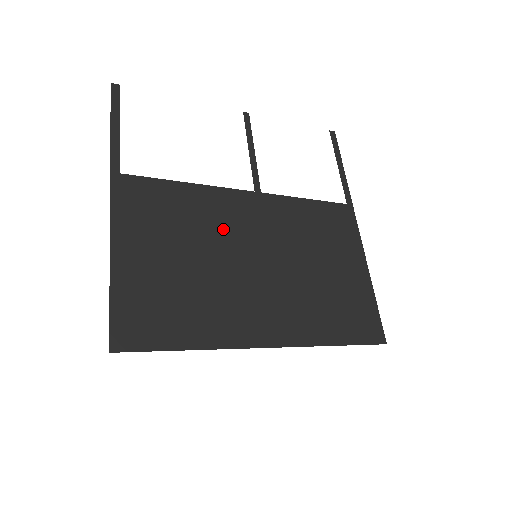
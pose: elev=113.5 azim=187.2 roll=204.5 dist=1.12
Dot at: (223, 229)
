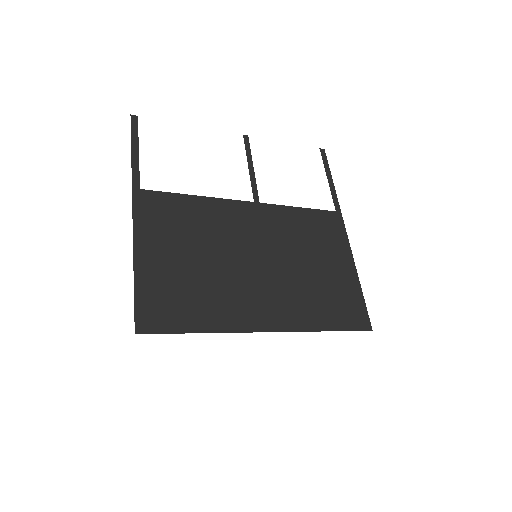
Dot at: (227, 234)
